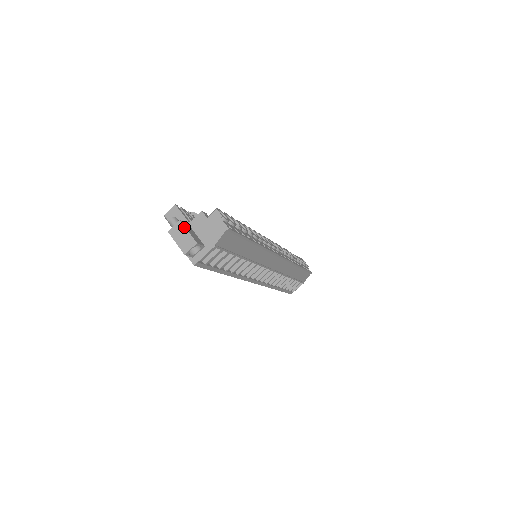
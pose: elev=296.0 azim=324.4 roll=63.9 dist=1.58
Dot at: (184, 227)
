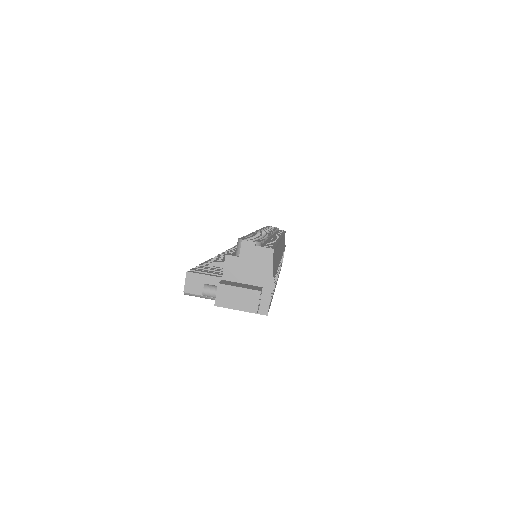
Dot at: (230, 286)
